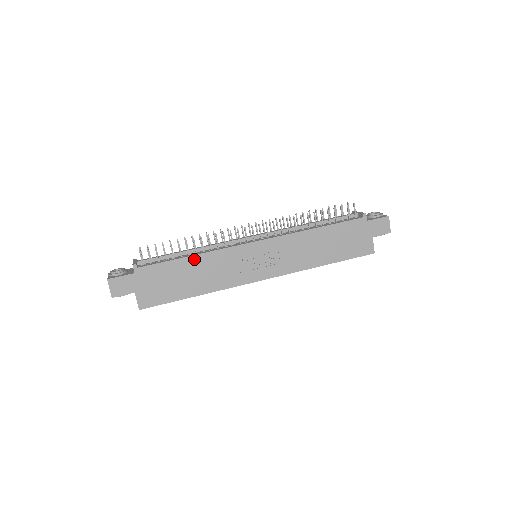
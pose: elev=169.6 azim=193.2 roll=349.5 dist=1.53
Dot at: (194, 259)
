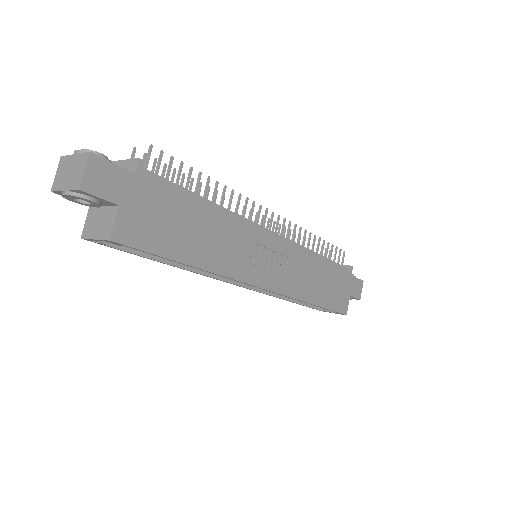
Dot at: (213, 209)
